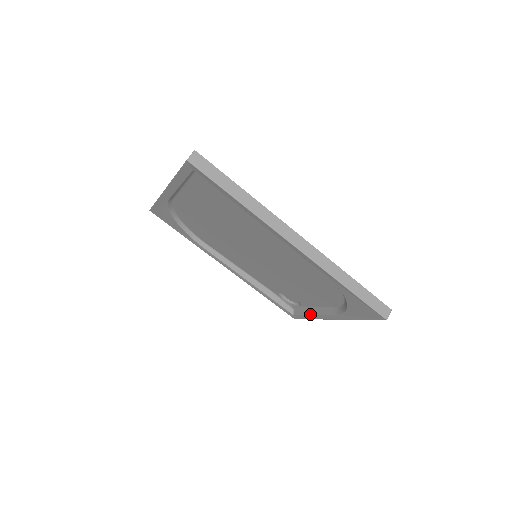
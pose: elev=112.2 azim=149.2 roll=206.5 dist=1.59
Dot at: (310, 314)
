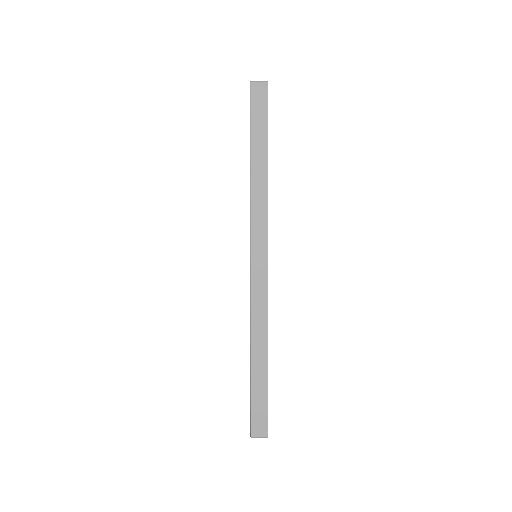
Dot at: occluded
